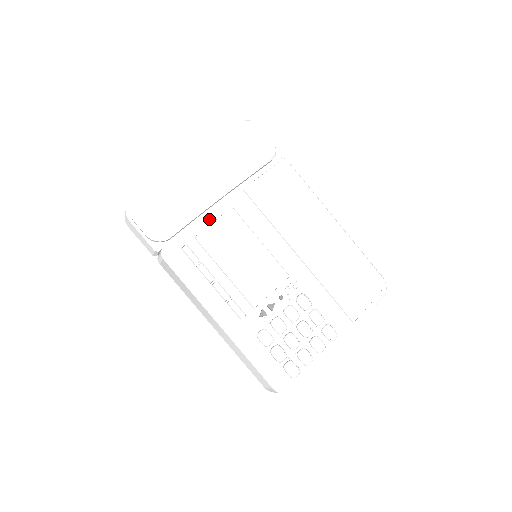
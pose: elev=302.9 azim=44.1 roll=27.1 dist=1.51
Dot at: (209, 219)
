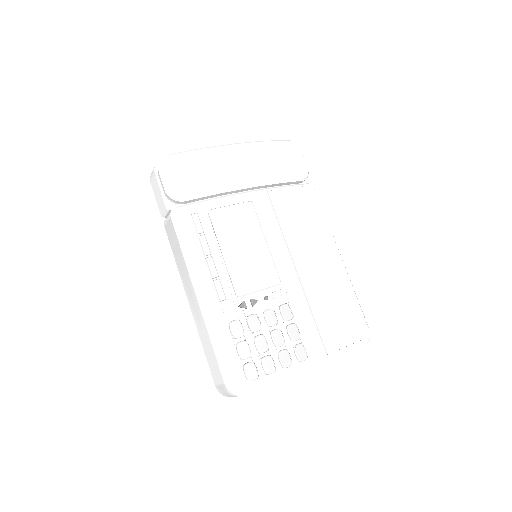
Dot at: (227, 201)
